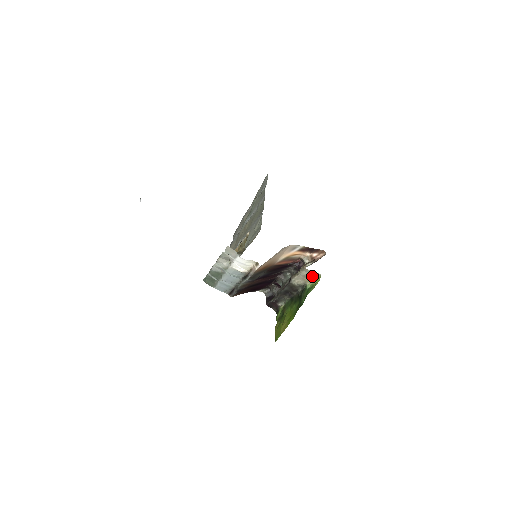
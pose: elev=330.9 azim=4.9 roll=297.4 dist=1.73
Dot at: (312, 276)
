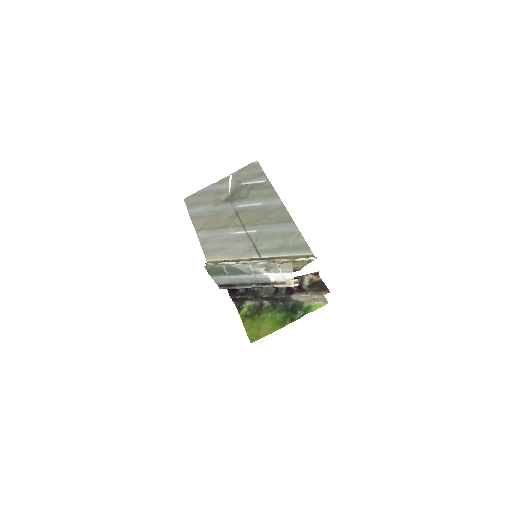
Dot at: (318, 300)
